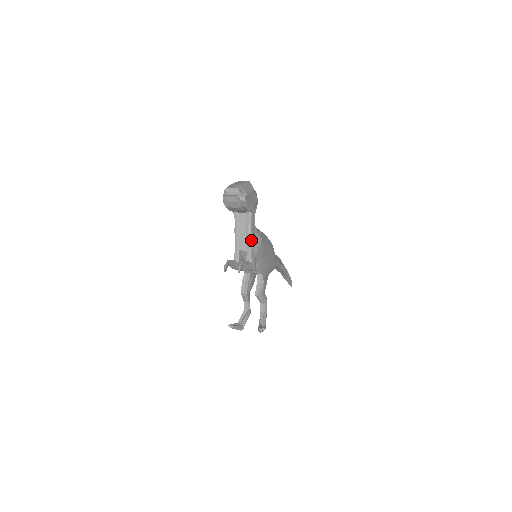
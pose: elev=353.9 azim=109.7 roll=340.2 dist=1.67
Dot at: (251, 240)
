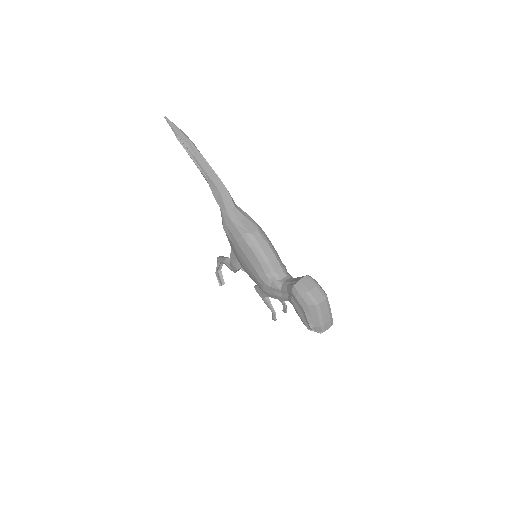
Dot at: occluded
